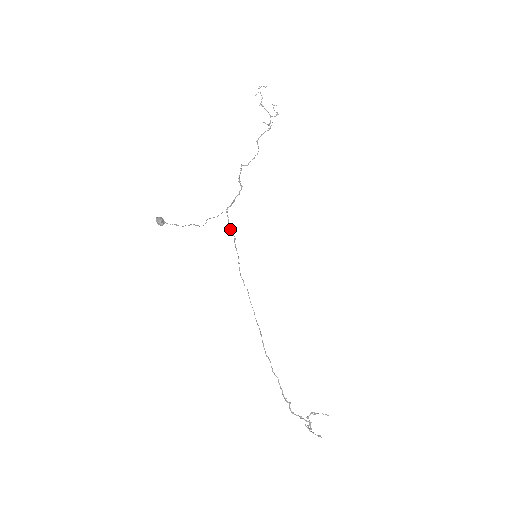
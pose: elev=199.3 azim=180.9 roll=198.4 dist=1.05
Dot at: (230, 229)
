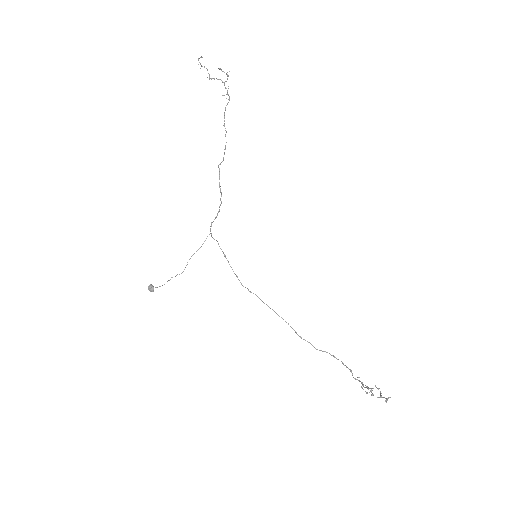
Dot at: occluded
